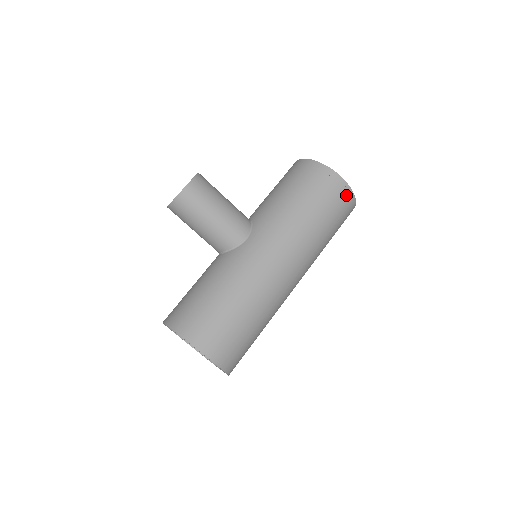
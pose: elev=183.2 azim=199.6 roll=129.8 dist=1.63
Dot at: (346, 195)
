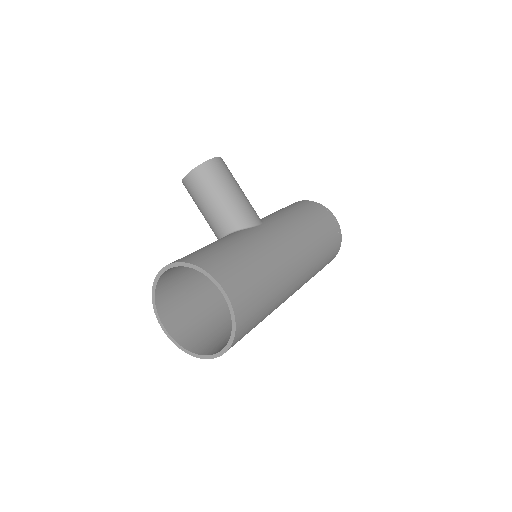
Dot at: (337, 232)
